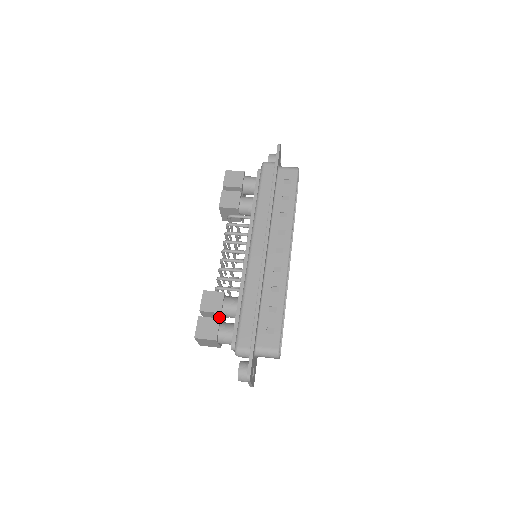
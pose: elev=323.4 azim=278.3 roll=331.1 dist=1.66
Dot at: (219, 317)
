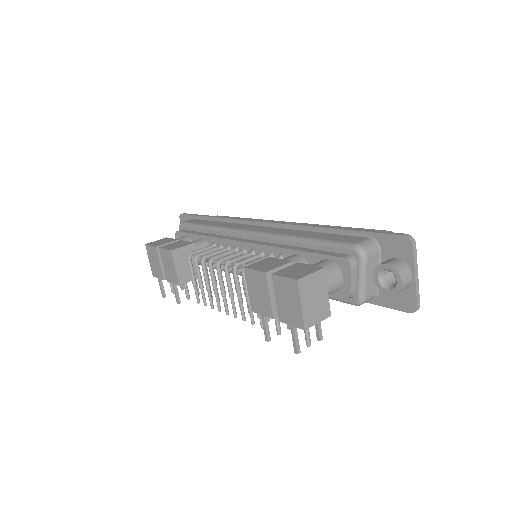
Dot at: occluded
